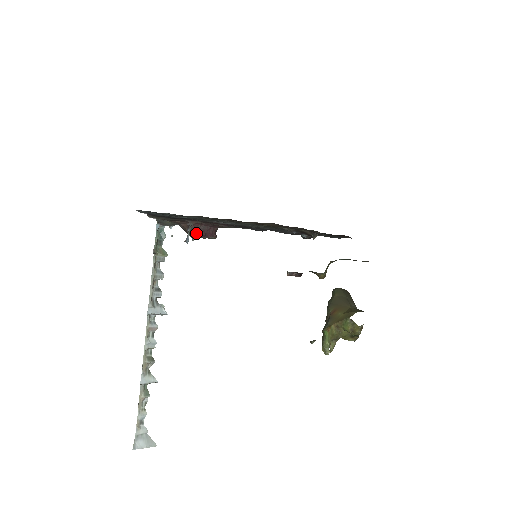
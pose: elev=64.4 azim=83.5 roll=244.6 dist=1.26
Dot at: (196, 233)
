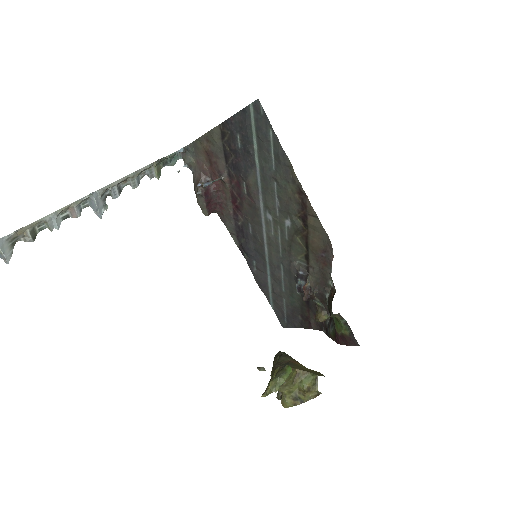
Dot at: (206, 191)
